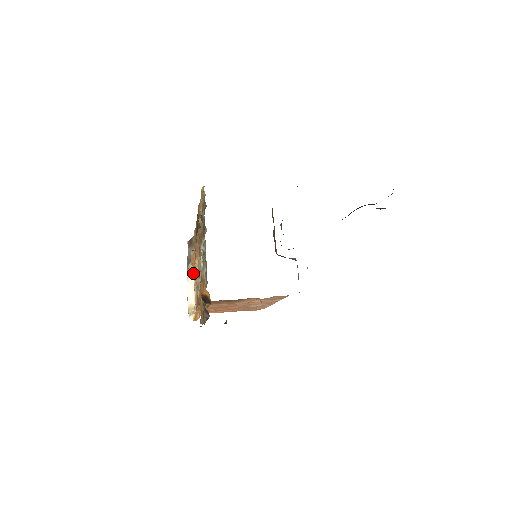
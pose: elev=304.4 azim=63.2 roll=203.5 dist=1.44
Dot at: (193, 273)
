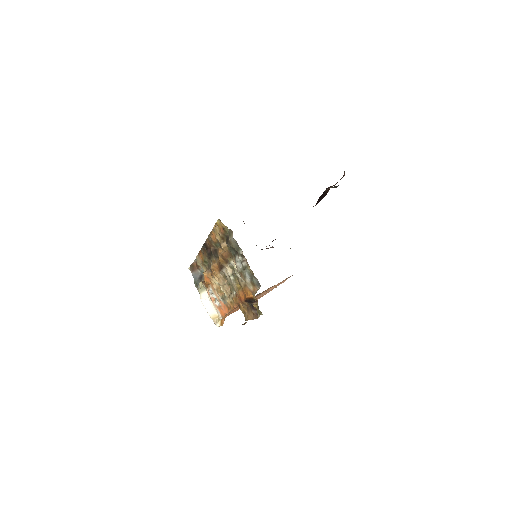
Dot at: (205, 290)
